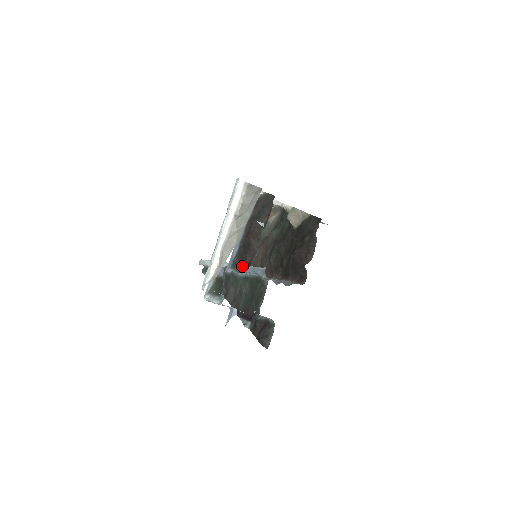
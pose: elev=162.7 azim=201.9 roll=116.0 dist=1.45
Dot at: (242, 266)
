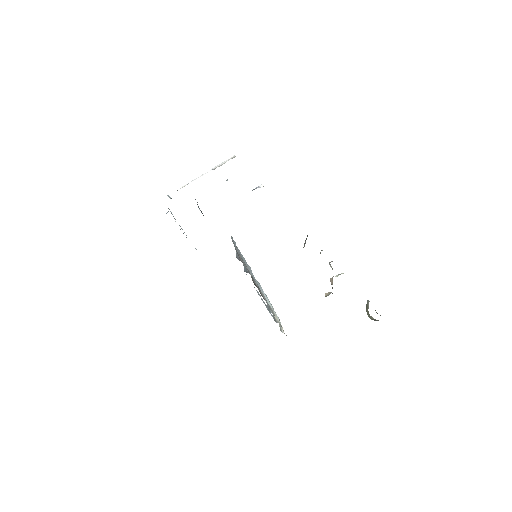
Dot at: occluded
